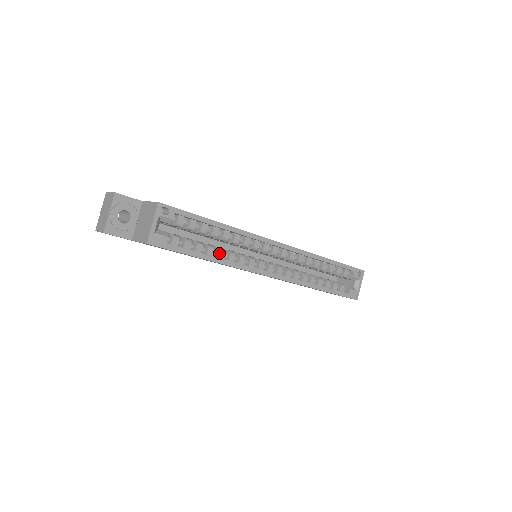
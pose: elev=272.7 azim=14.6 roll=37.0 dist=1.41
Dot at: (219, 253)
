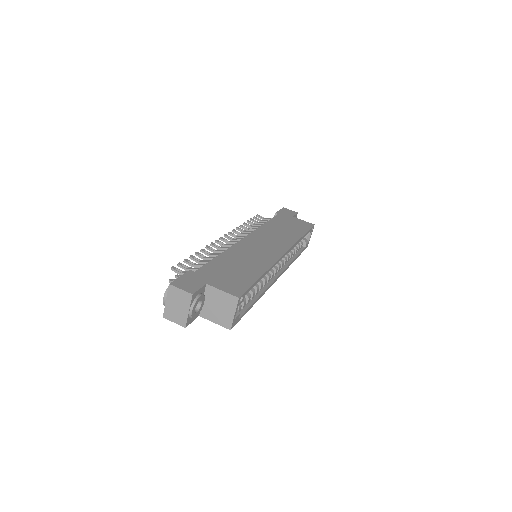
Dot at: (257, 291)
